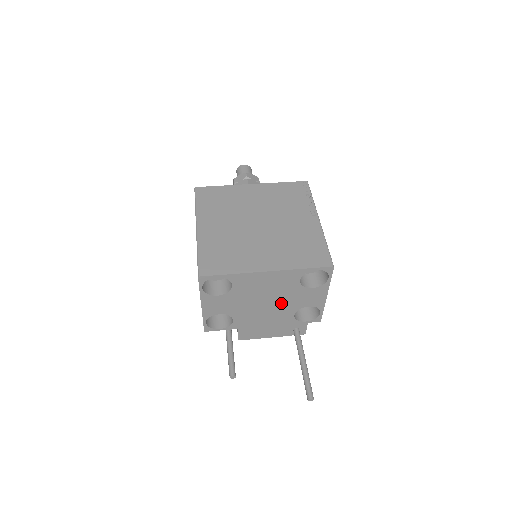
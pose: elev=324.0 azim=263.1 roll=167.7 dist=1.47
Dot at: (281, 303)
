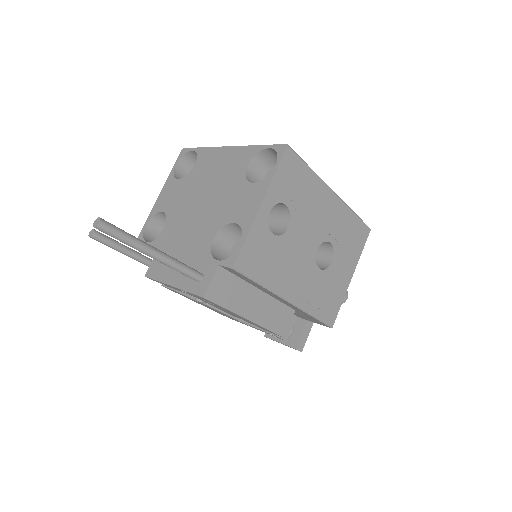
Dot at: (214, 207)
